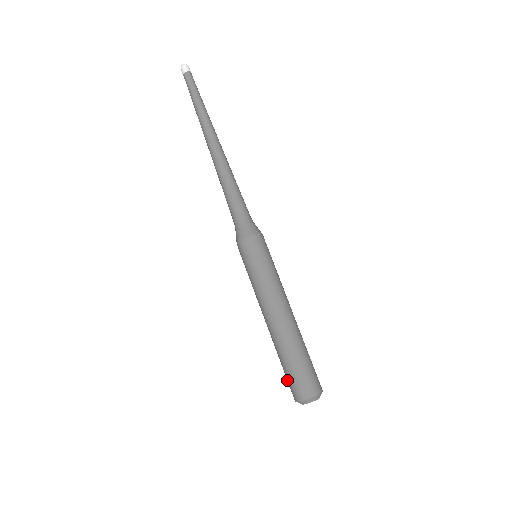
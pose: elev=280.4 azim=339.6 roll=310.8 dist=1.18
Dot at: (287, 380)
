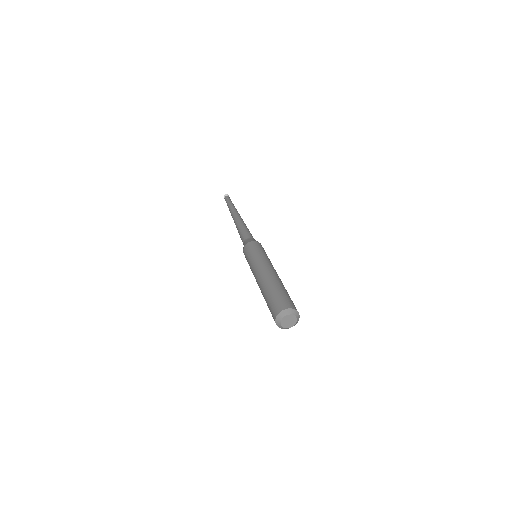
Dot at: (271, 306)
